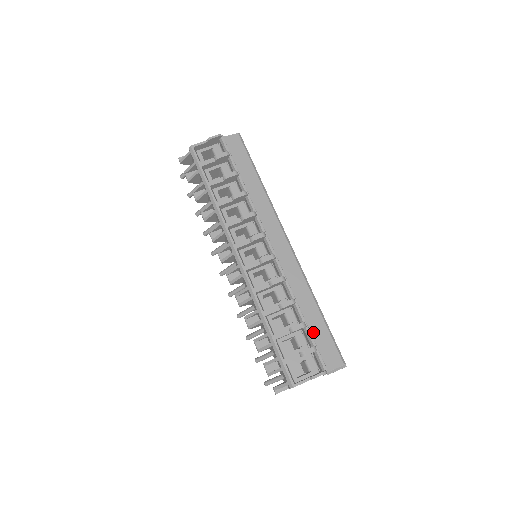
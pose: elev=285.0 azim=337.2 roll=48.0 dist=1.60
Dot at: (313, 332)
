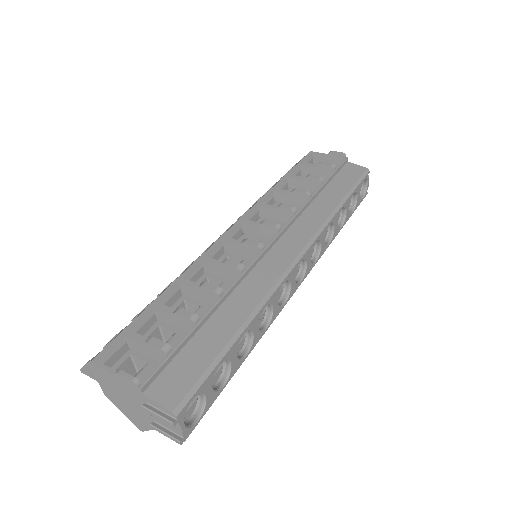
Dot at: (195, 341)
